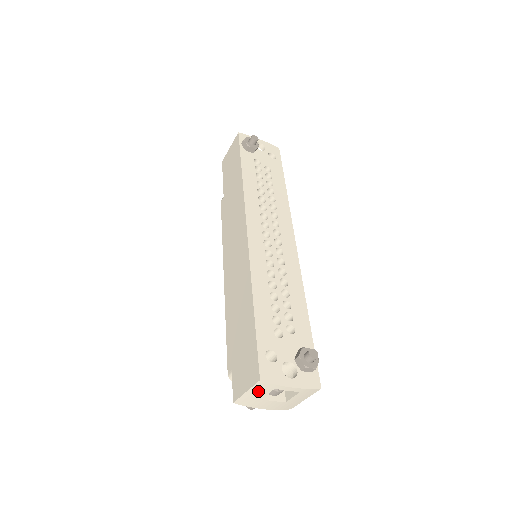
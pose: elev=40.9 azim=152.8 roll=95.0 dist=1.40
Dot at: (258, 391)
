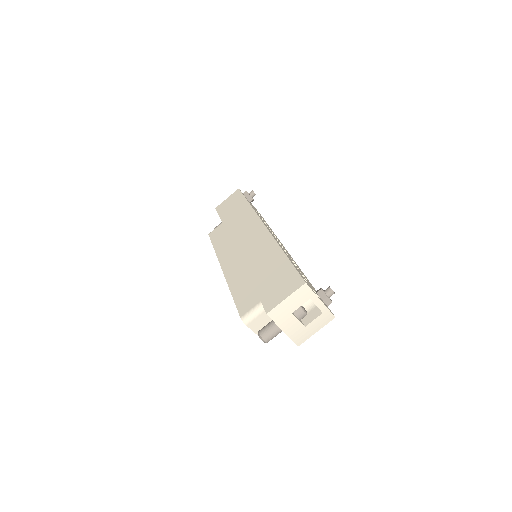
Dot at: (296, 299)
